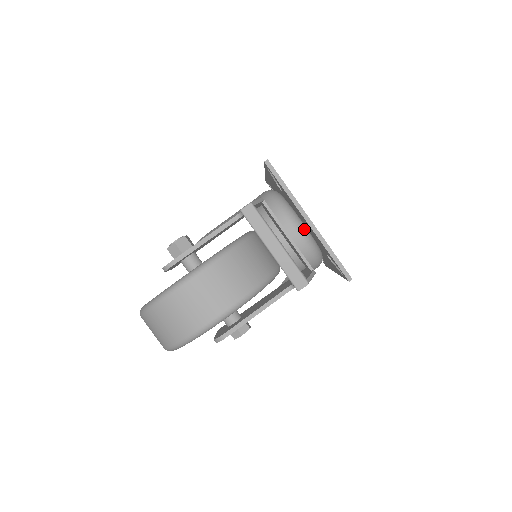
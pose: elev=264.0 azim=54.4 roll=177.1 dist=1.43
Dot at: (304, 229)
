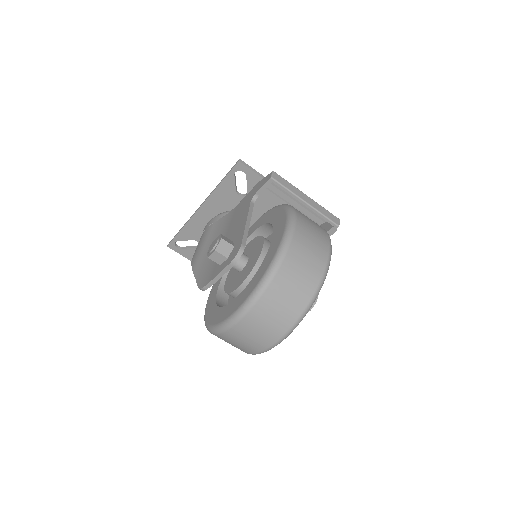
Dot at: occluded
